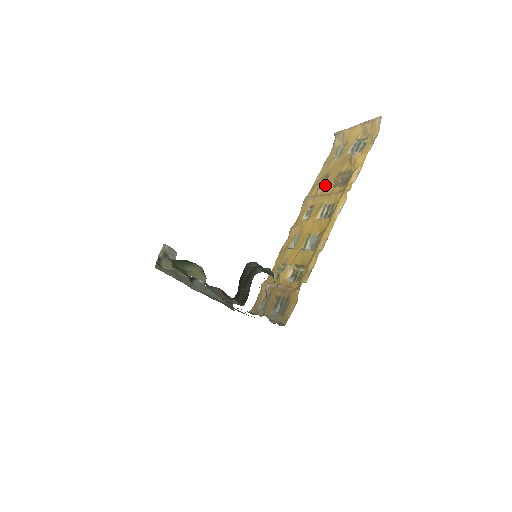
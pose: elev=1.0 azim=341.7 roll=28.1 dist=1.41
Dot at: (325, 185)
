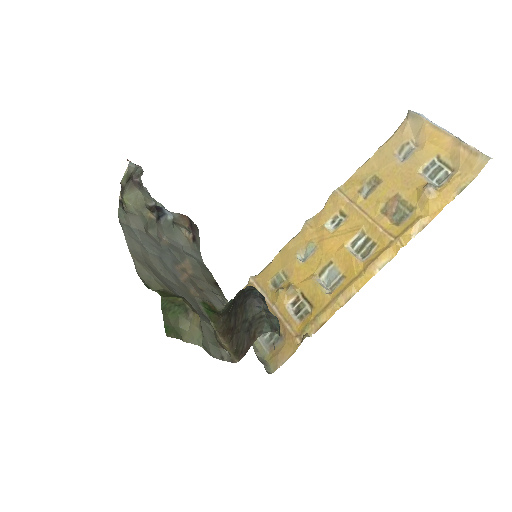
Dot at: (371, 196)
